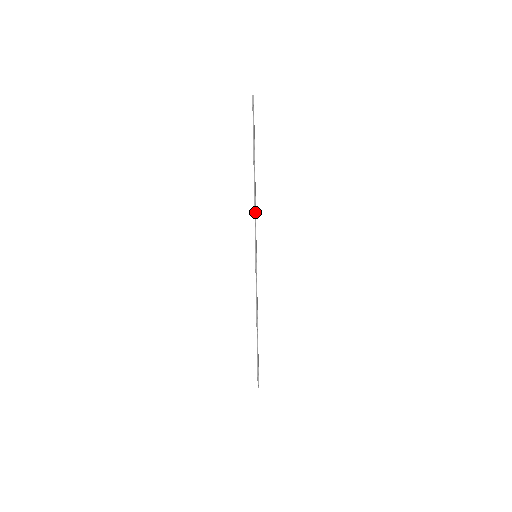
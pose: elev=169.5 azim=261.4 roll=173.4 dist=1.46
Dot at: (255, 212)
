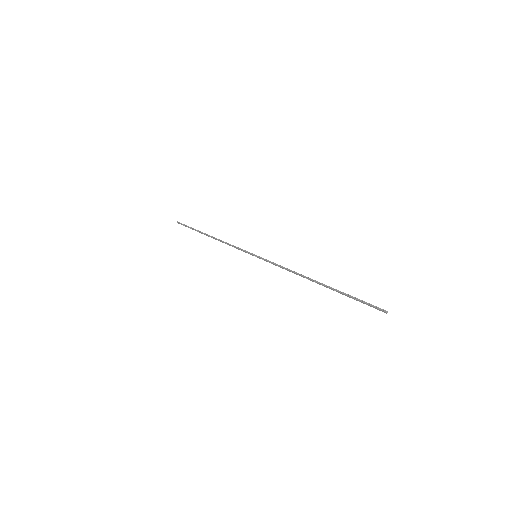
Dot at: (288, 270)
